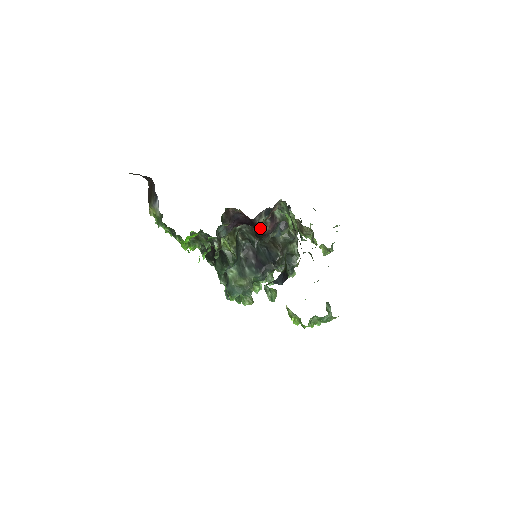
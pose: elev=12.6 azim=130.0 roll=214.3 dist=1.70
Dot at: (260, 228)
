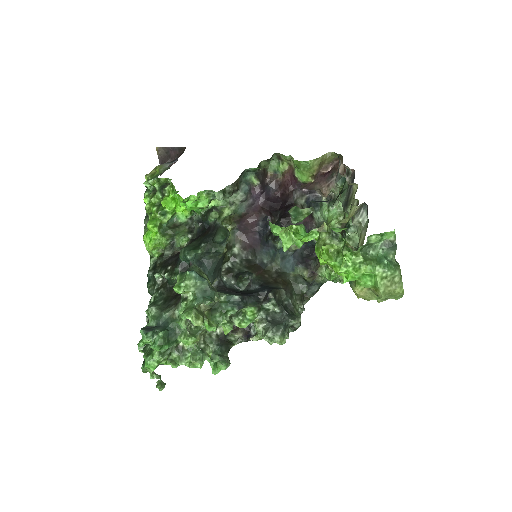
Dot at: occluded
